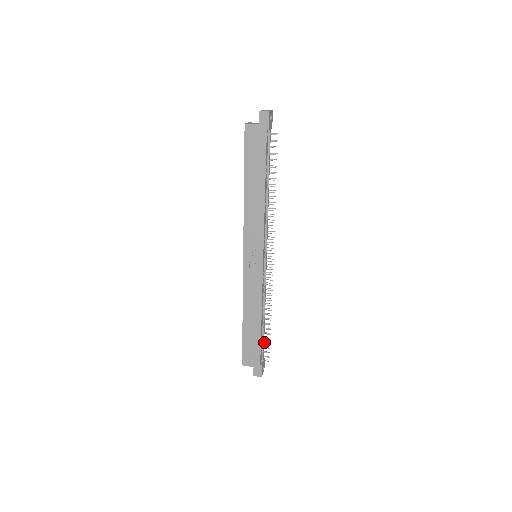
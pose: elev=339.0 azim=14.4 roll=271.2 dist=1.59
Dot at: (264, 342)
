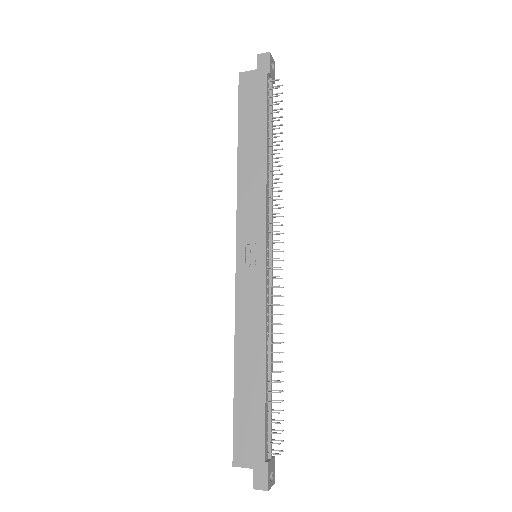
Dot at: (271, 412)
